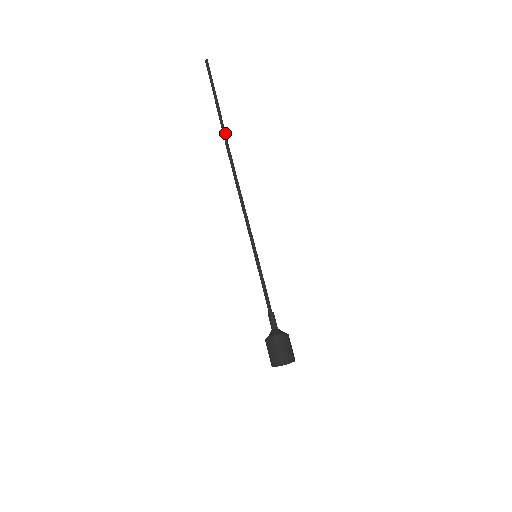
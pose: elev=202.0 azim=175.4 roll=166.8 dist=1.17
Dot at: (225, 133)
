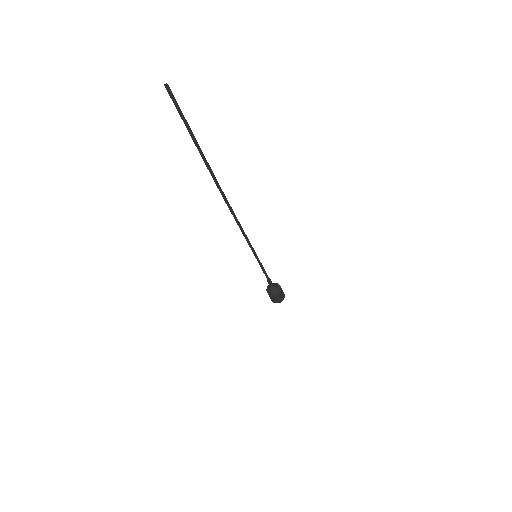
Dot at: occluded
